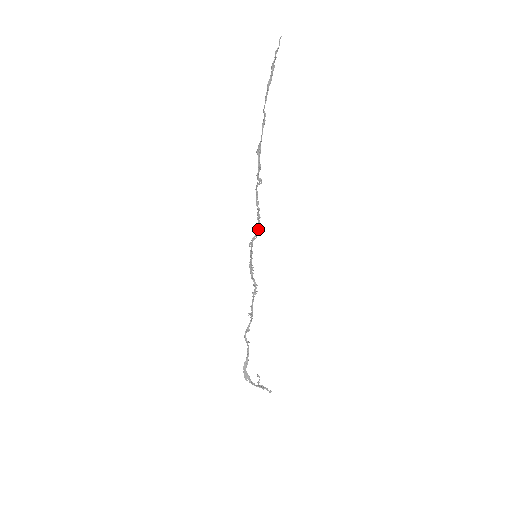
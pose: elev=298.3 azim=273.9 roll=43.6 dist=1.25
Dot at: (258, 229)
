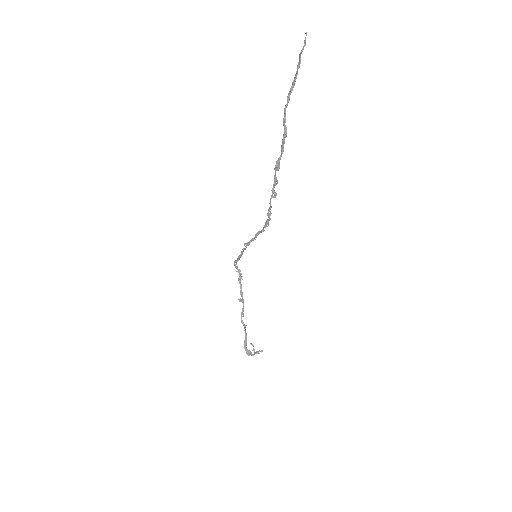
Dot at: (259, 232)
